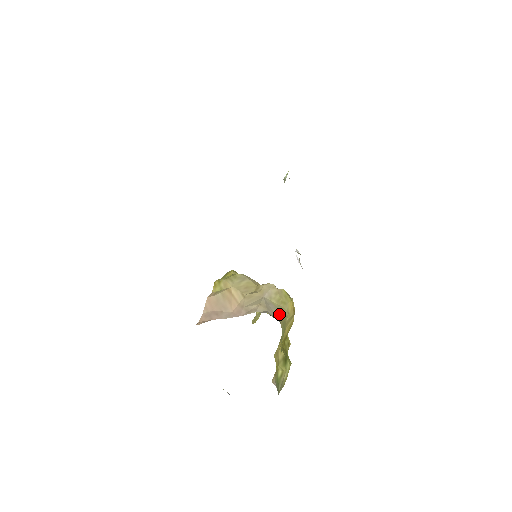
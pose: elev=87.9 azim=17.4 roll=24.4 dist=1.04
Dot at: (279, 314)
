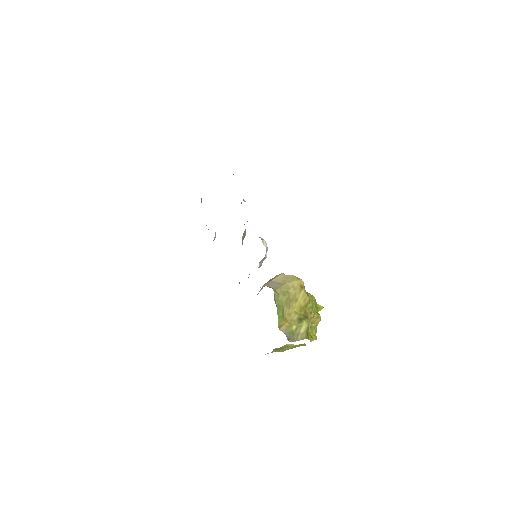
Dot at: (279, 287)
